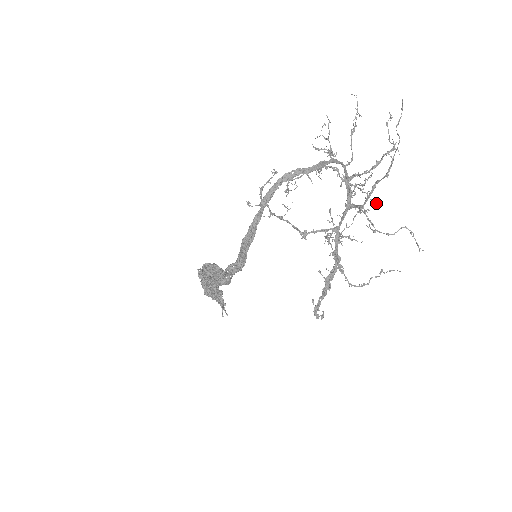
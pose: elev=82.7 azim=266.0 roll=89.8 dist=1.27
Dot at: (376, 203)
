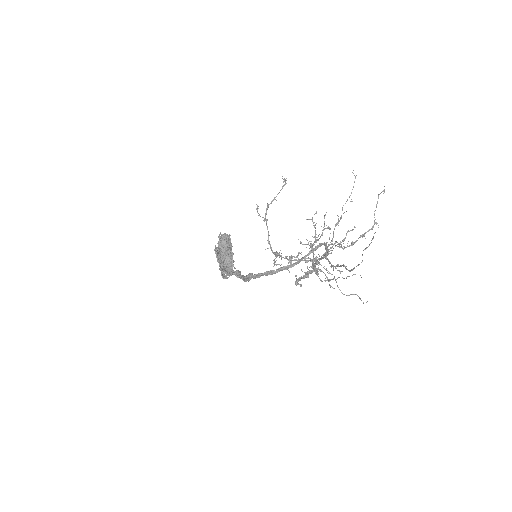
Dot at: occluded
